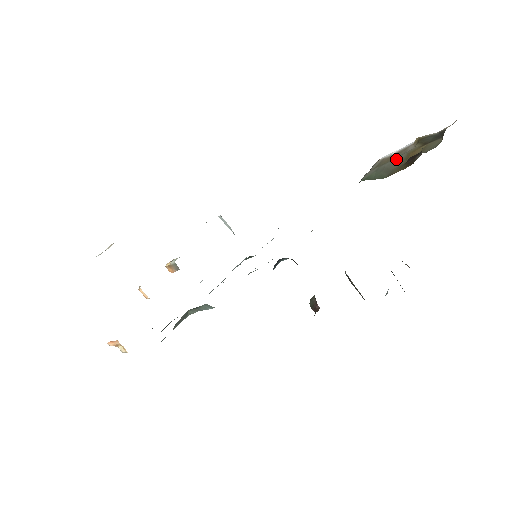
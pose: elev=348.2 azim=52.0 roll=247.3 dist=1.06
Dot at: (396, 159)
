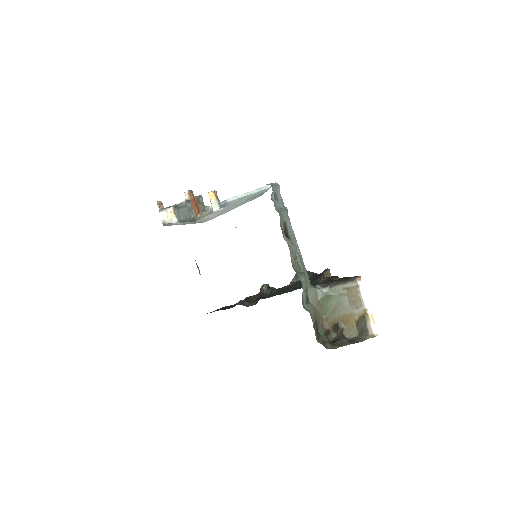
Dot at: (348, 306)
